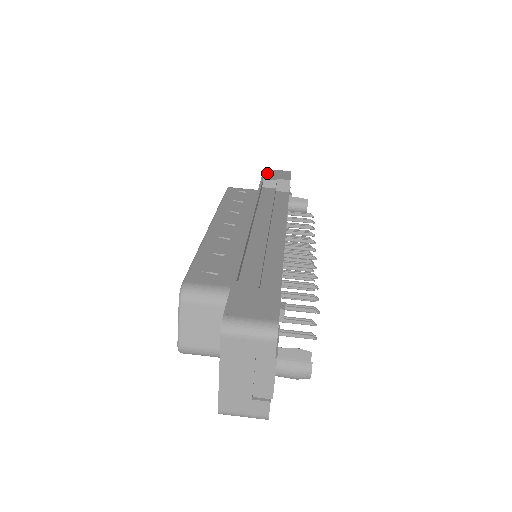
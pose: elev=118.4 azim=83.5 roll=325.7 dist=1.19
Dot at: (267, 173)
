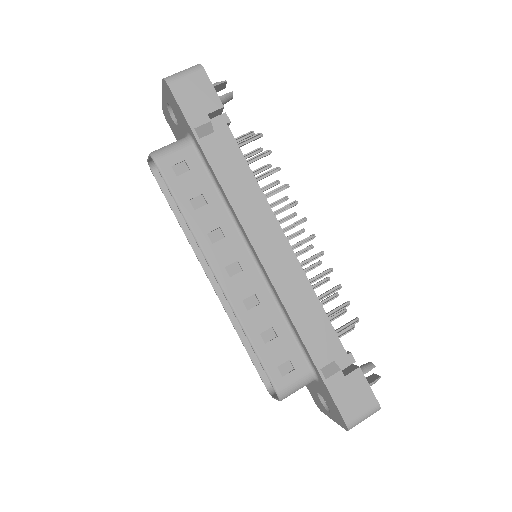
Dot at: (183, 101)
